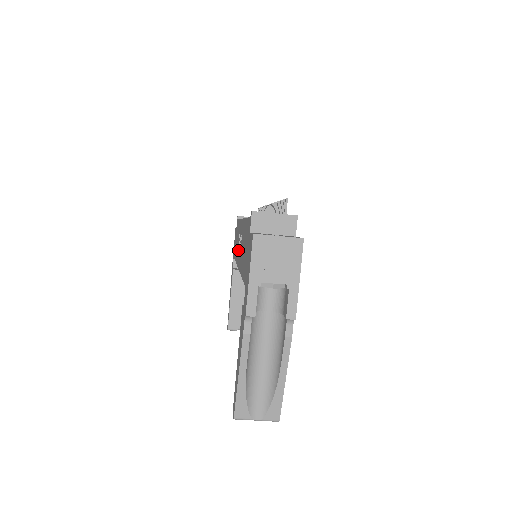
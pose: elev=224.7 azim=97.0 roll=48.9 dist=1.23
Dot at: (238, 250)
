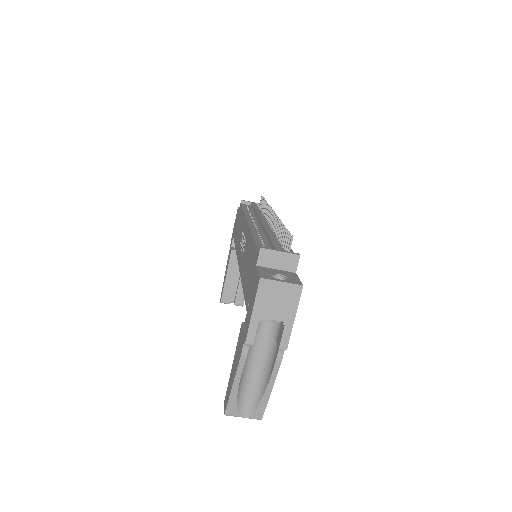
Dot at: (240, 246)
